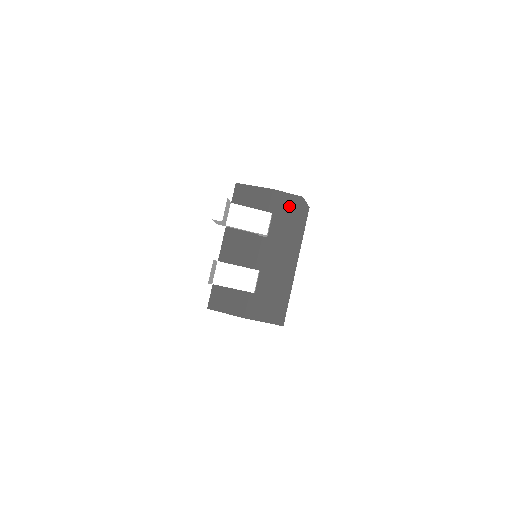
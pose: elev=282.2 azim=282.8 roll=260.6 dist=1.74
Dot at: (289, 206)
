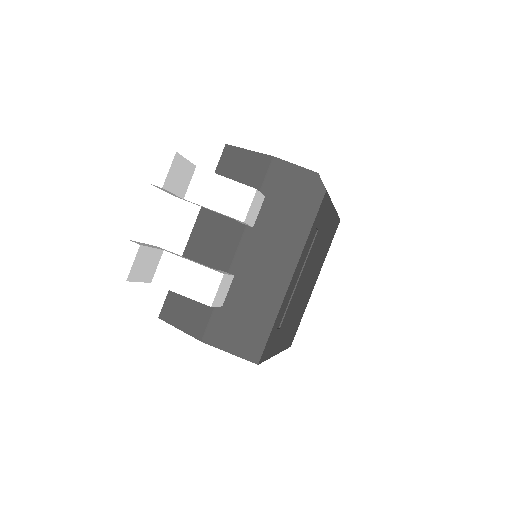
Dot at: (294, 184)
